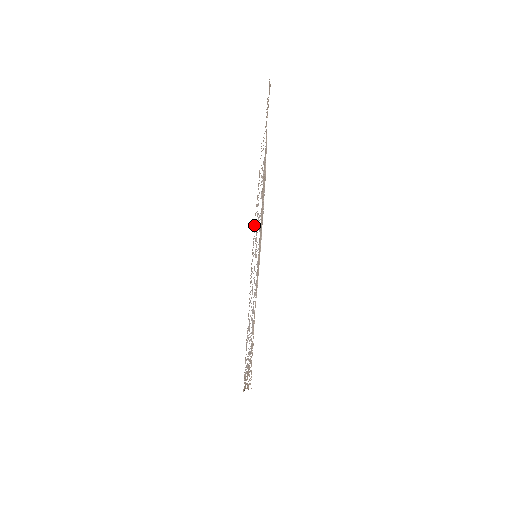
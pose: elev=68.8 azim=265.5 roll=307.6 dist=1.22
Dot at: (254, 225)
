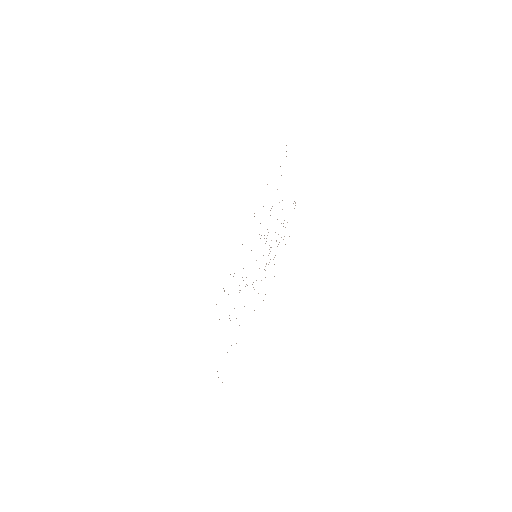
Dot at: occluded
